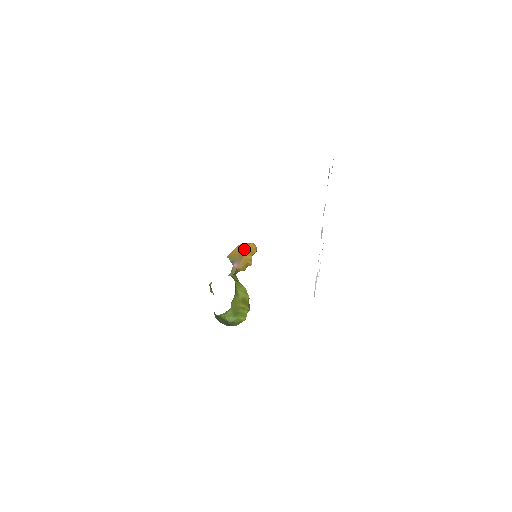
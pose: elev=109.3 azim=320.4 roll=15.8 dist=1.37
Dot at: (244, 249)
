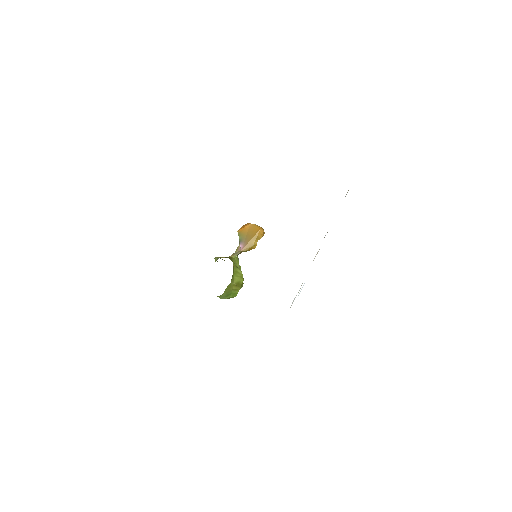
Dot at: (253, 232)
